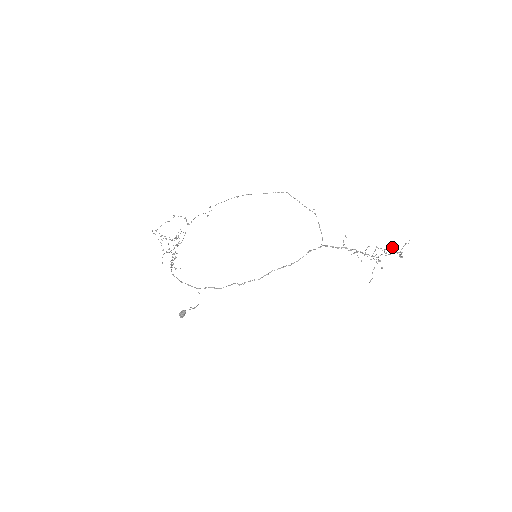
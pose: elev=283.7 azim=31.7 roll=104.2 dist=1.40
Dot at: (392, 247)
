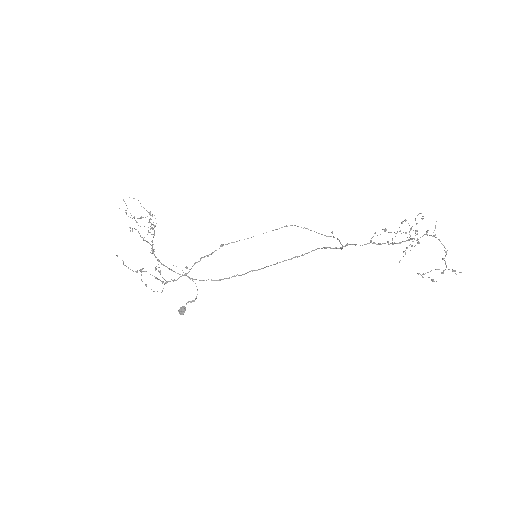
Dot at: occluded
